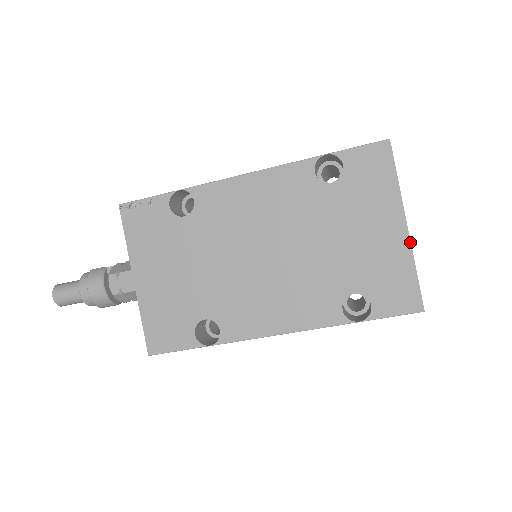
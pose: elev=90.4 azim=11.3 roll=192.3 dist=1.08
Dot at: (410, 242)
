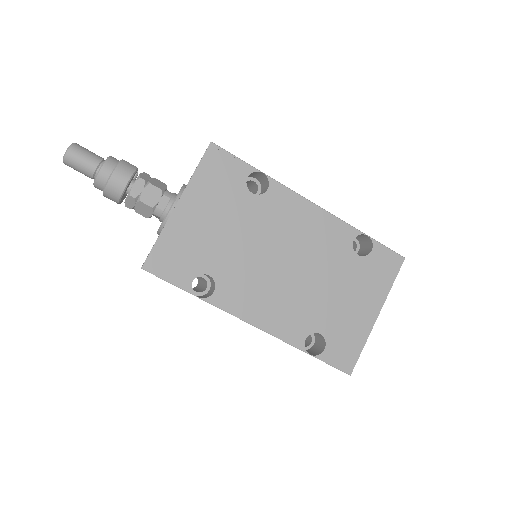
Dot at: occluded
